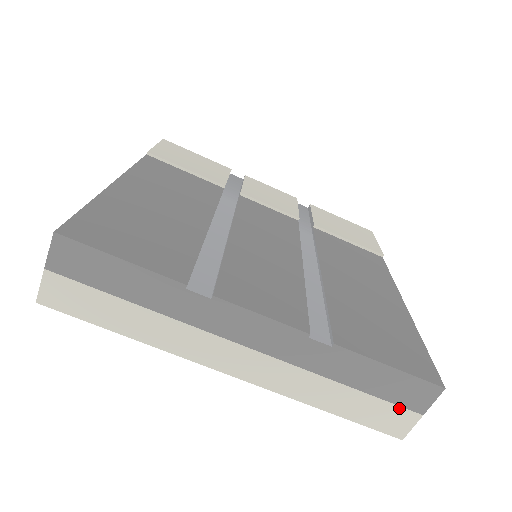
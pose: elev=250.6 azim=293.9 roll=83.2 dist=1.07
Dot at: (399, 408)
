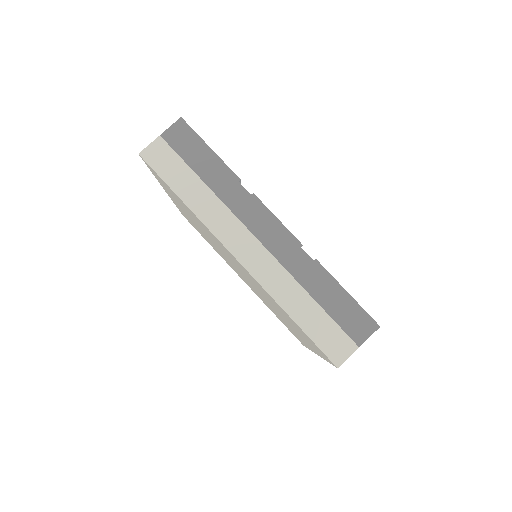
Dot at: (343, 333)
